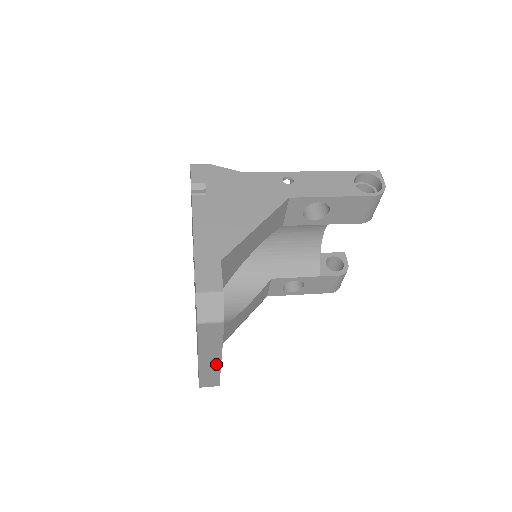
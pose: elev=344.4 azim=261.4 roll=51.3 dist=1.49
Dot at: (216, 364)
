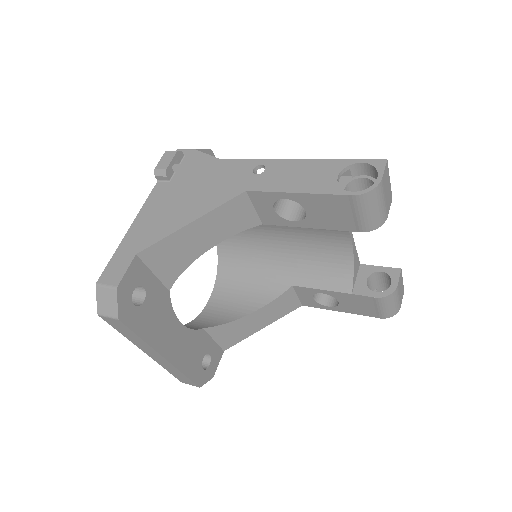
Dot at: (167, 363)
